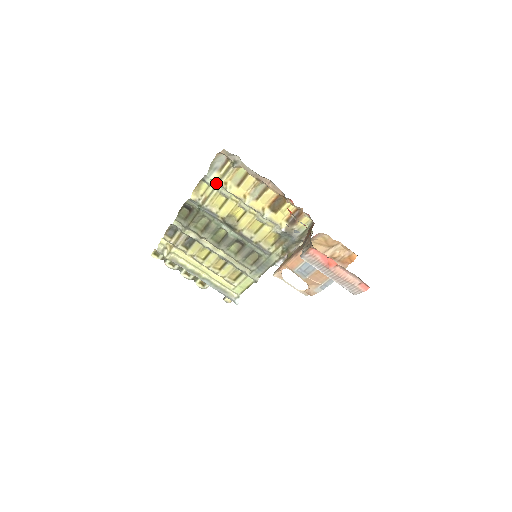
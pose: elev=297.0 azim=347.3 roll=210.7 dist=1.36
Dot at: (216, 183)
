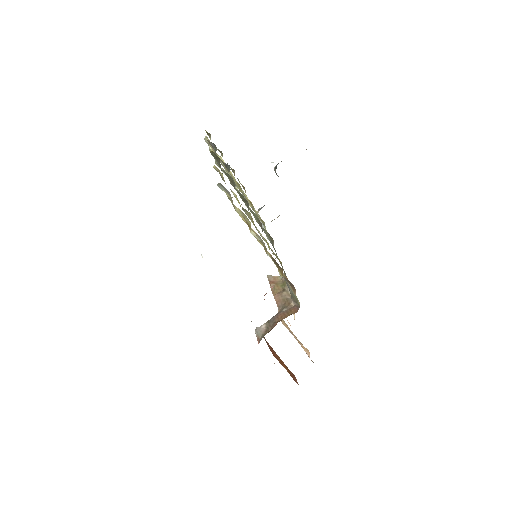
Dot at: occluded
